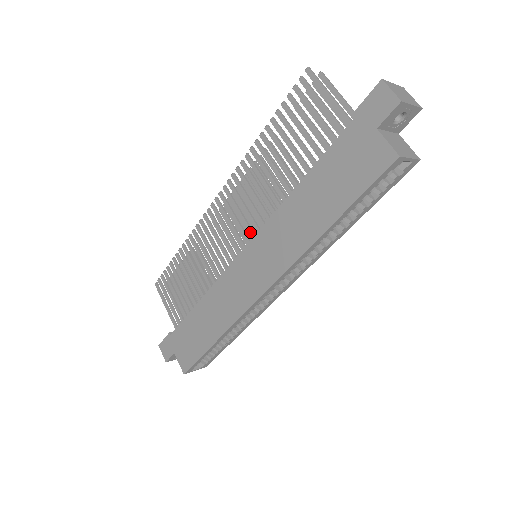
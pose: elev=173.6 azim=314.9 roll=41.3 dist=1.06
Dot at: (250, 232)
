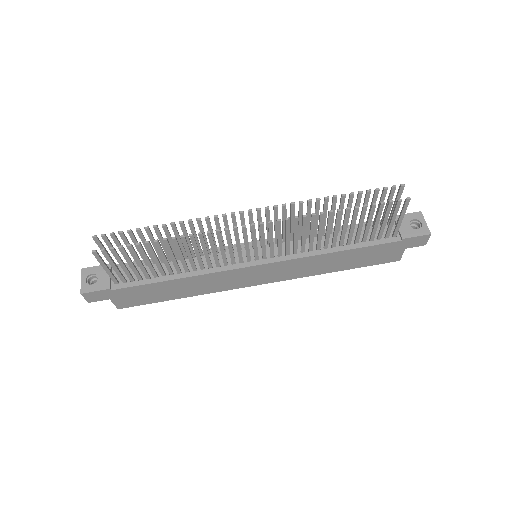
Dot at: (272, 253)
